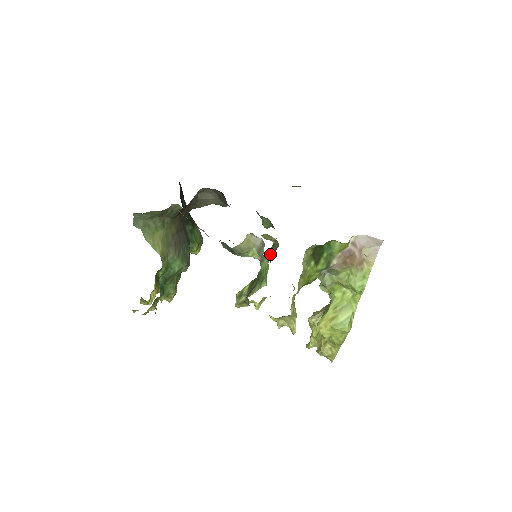
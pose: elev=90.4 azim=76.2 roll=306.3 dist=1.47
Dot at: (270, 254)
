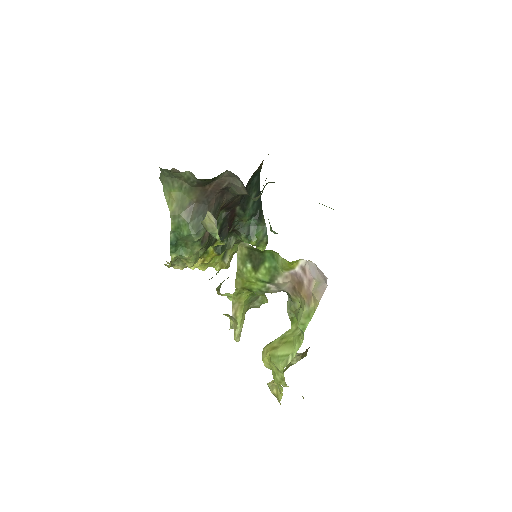
Dot at: occluded
